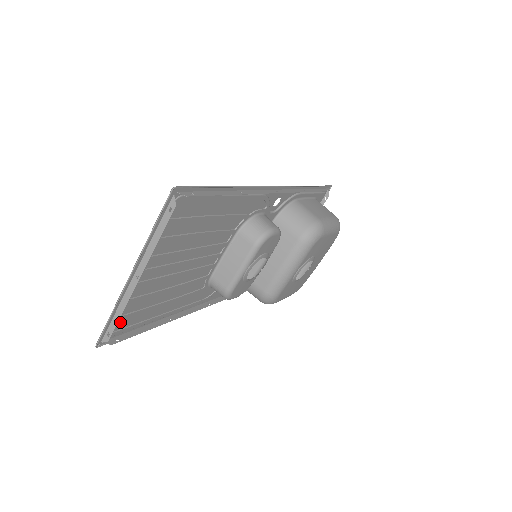
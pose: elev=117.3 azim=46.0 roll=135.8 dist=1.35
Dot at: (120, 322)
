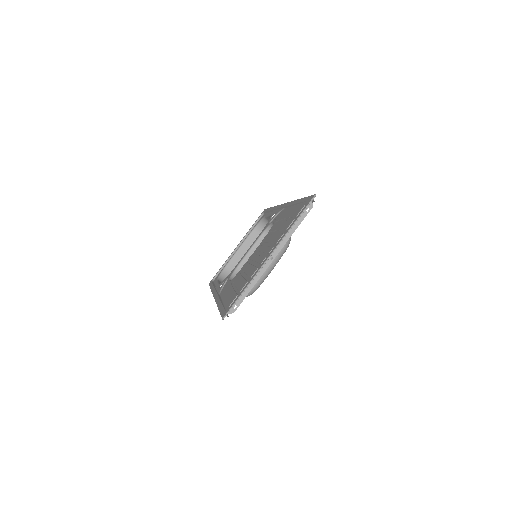
Dot at: (234, 298)
